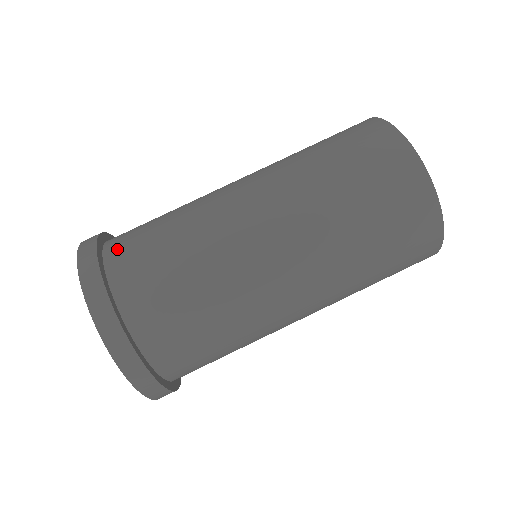
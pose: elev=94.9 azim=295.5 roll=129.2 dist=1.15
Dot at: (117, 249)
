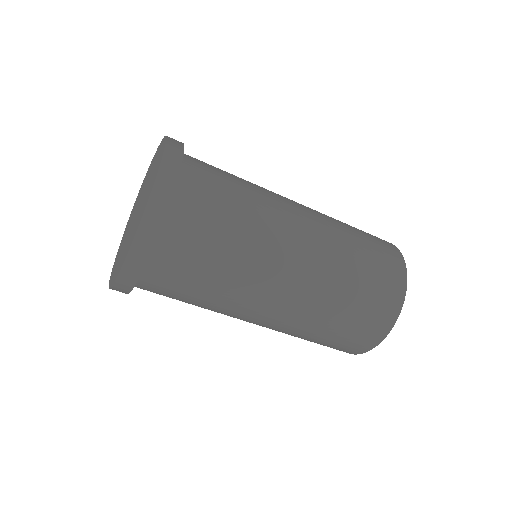
Dot at: (190, 187)
